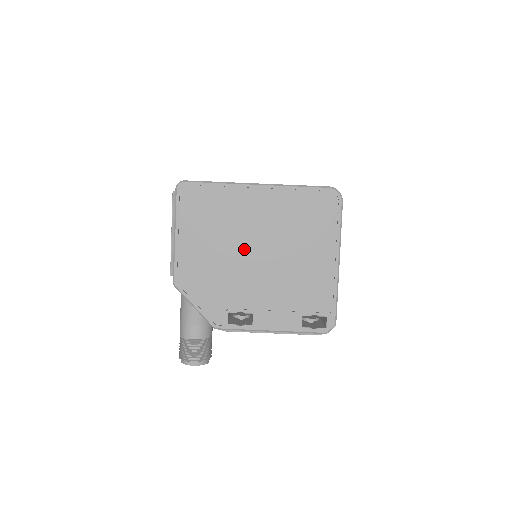
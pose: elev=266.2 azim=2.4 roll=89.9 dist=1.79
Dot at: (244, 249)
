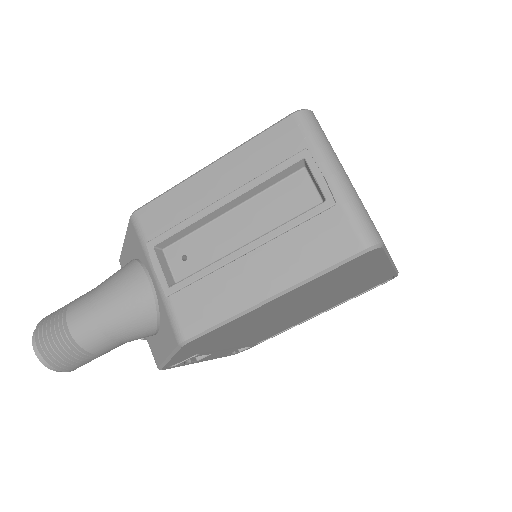
Dot at: (292, 311)
